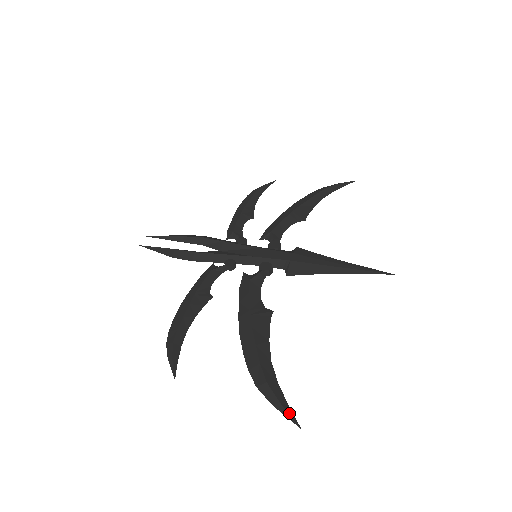
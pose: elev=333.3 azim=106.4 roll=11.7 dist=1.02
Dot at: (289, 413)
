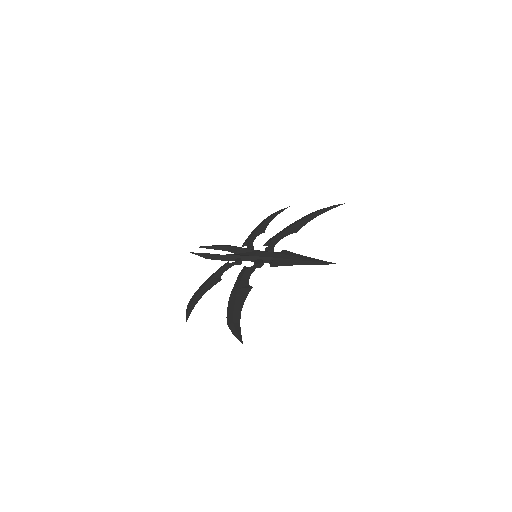
Dot at: (239, 337)
